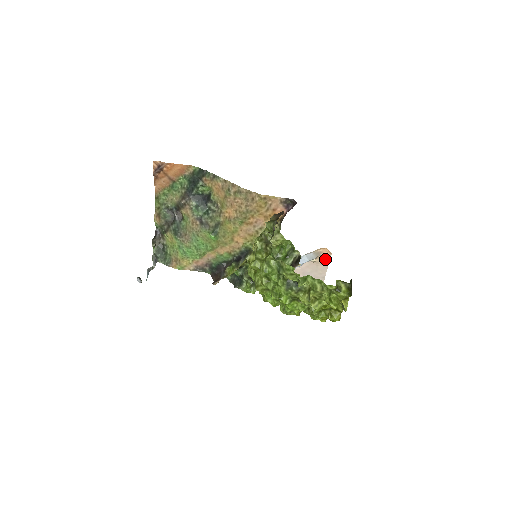
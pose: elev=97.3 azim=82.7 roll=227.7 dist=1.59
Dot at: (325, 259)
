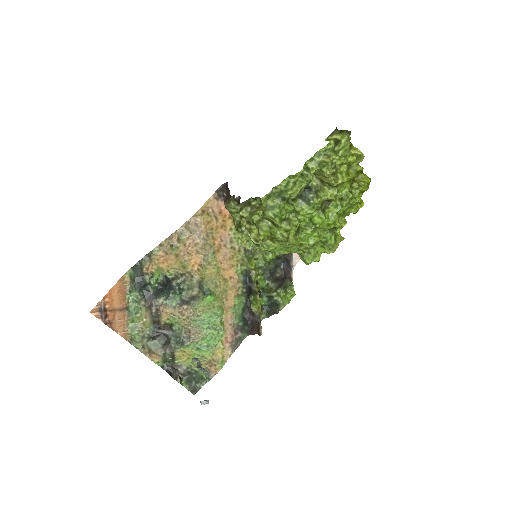
Dot at: occluded
